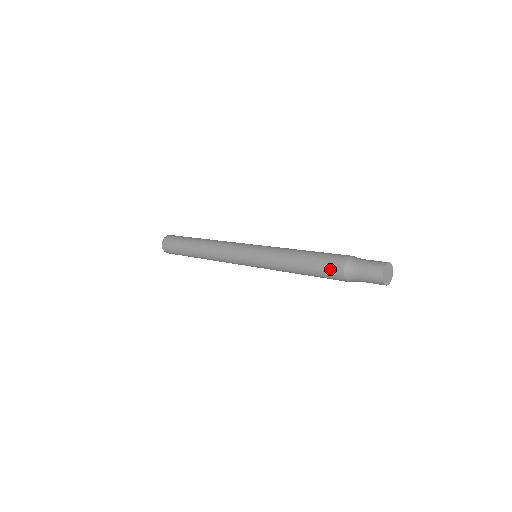
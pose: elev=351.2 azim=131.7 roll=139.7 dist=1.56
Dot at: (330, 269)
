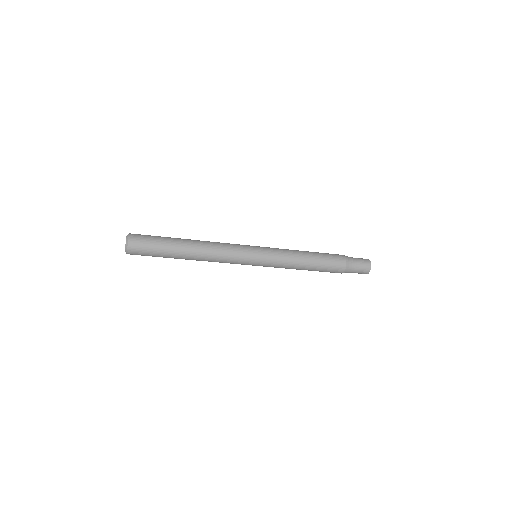
Dot at: (334, 254)
